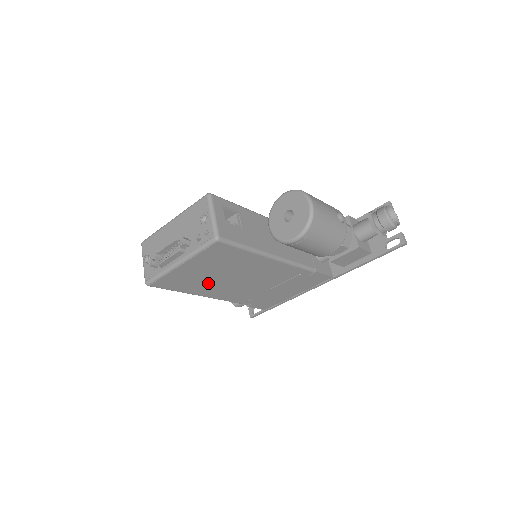
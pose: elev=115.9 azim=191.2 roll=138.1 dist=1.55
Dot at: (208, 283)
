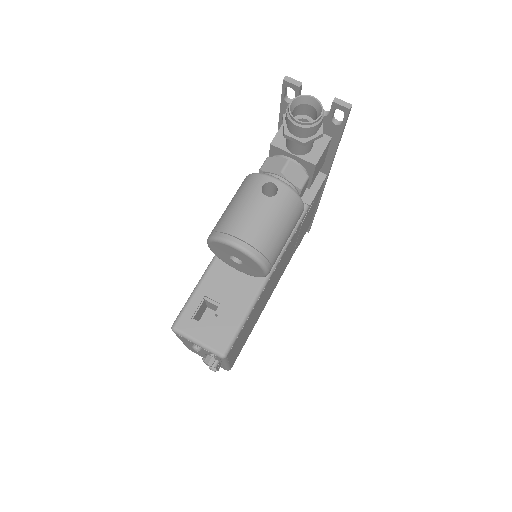
Dot at: (257, 316)
